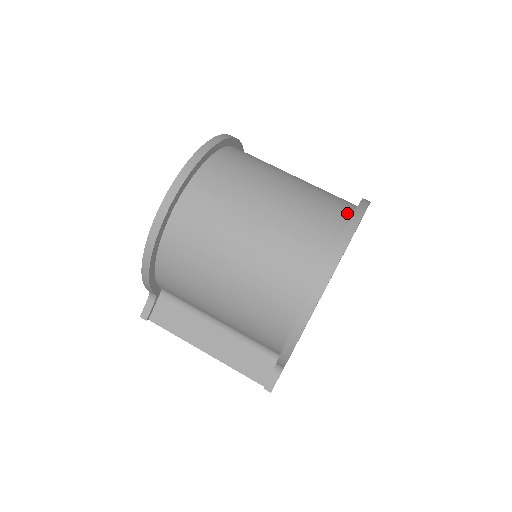
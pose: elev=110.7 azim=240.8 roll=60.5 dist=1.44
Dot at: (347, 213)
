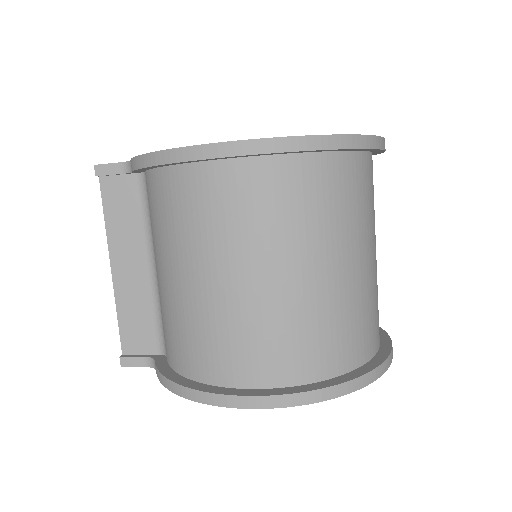
Dot at: (369, 353)
